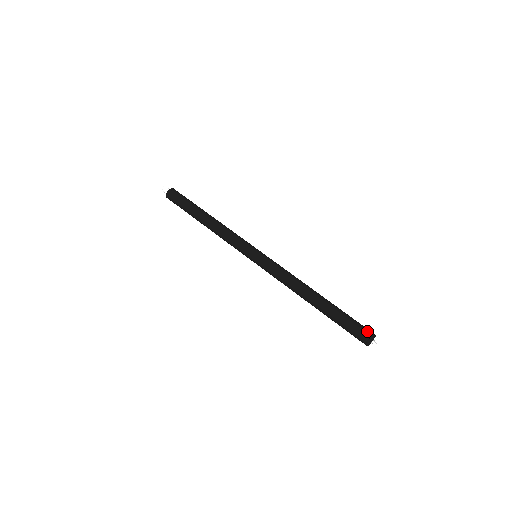
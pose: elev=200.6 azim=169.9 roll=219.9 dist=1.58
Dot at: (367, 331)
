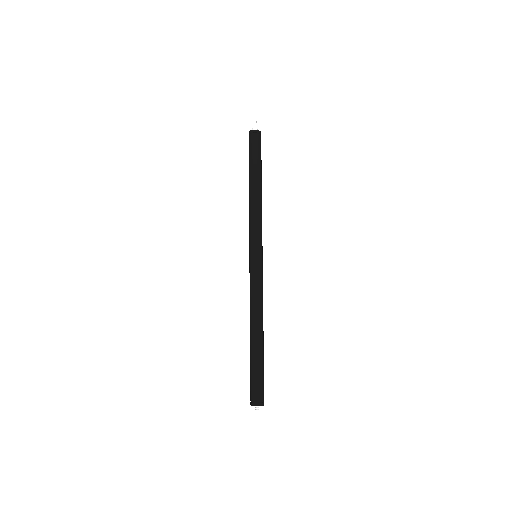
Dot at: (258, 397)
